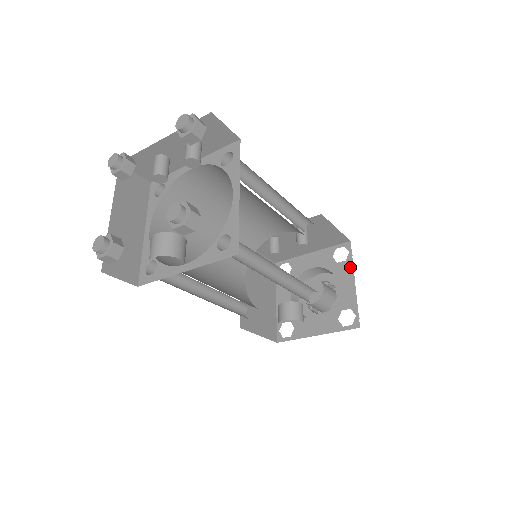
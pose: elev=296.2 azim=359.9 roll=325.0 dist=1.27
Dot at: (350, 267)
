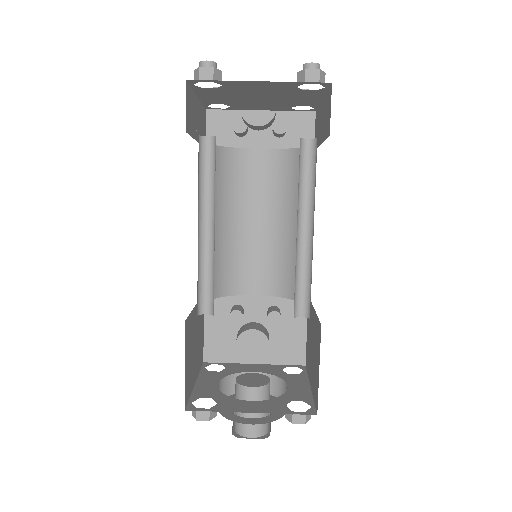
Dot at: (304, 378)
